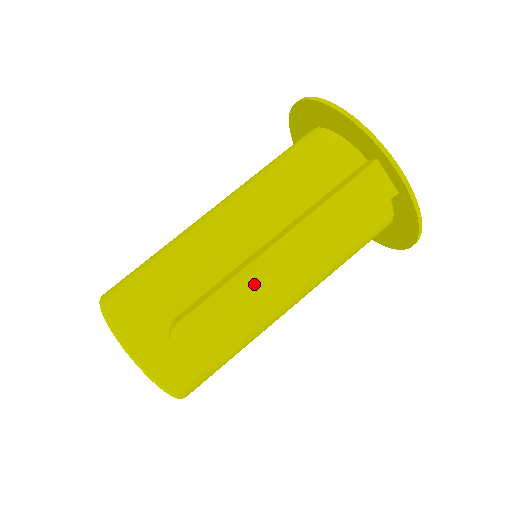
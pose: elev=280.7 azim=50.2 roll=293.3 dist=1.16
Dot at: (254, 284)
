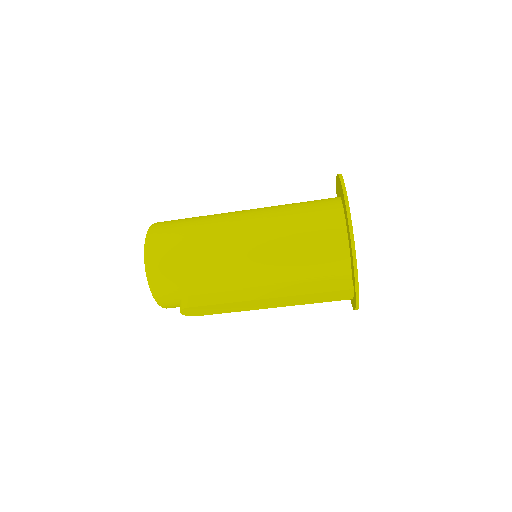
Dot at: (240, 306)
